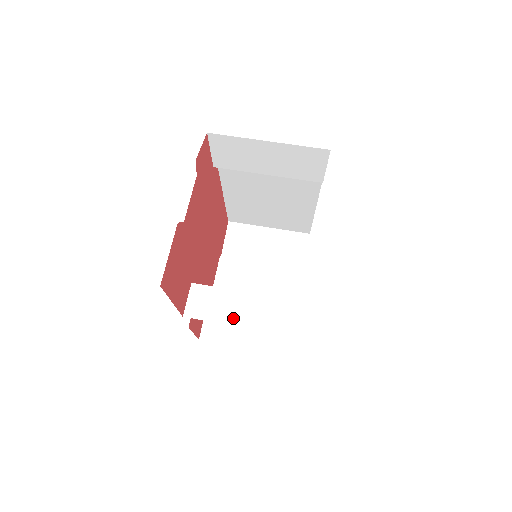
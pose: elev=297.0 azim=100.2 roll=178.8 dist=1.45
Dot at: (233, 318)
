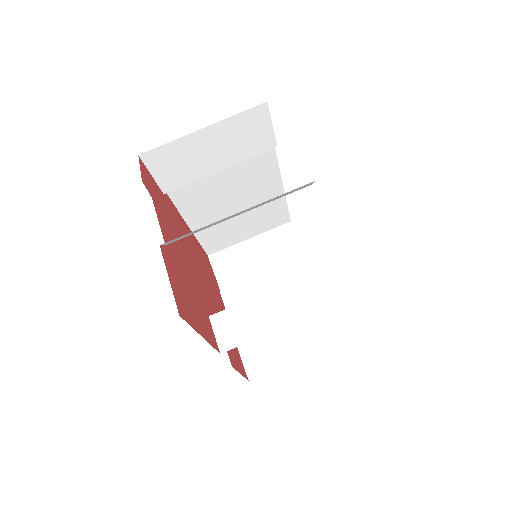
Dot at: (272, 324)
